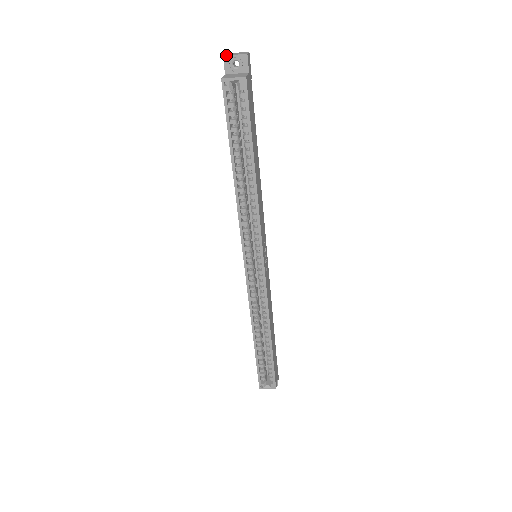
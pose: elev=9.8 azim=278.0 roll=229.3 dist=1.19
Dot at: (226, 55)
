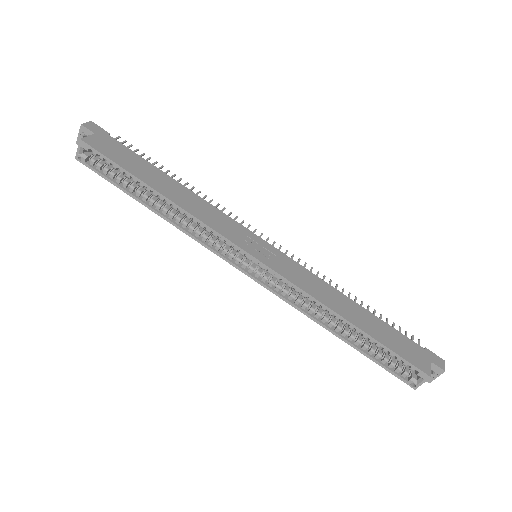
Dot at: (76, 141)
